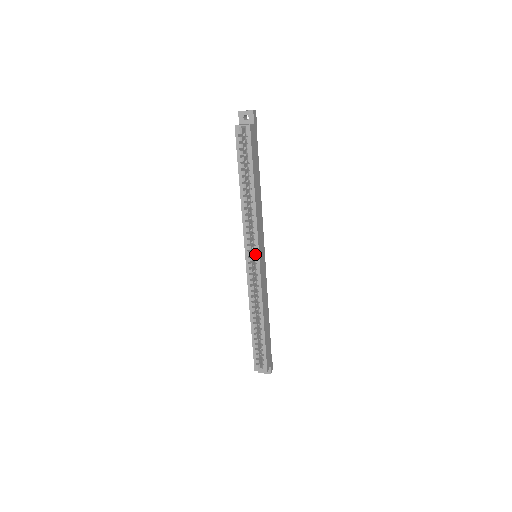
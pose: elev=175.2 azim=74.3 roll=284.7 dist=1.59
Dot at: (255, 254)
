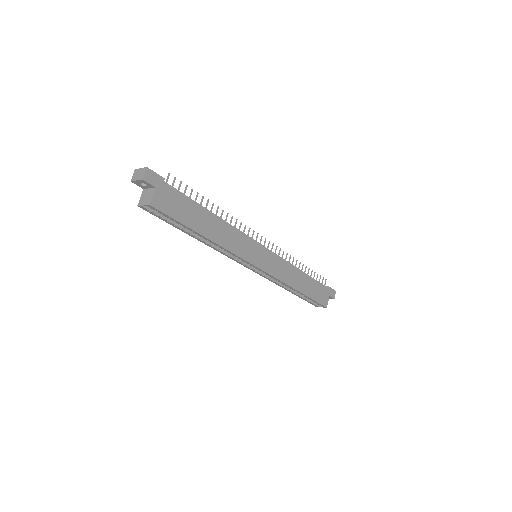
Dot at: occluded
